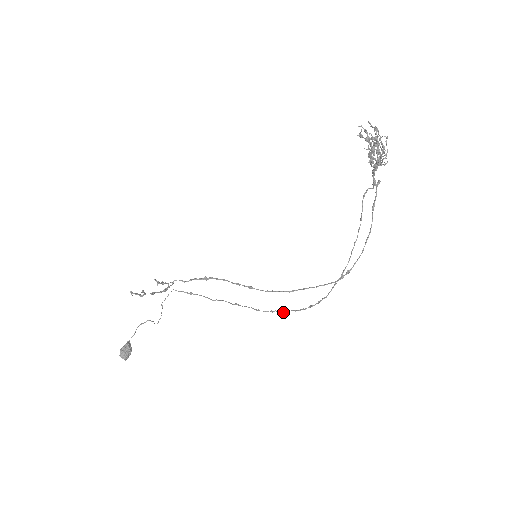
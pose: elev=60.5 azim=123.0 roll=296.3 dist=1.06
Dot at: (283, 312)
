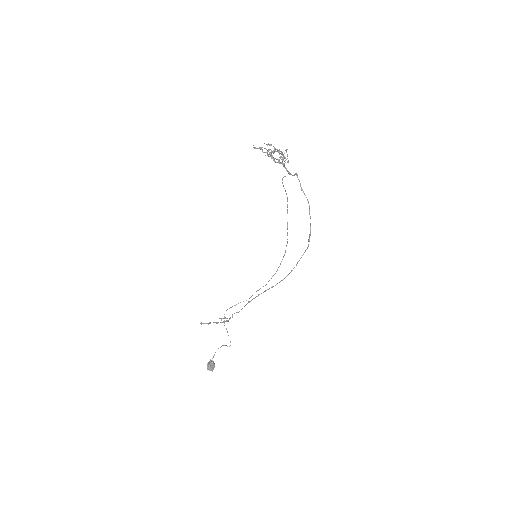
Dot at: (275, 273)
